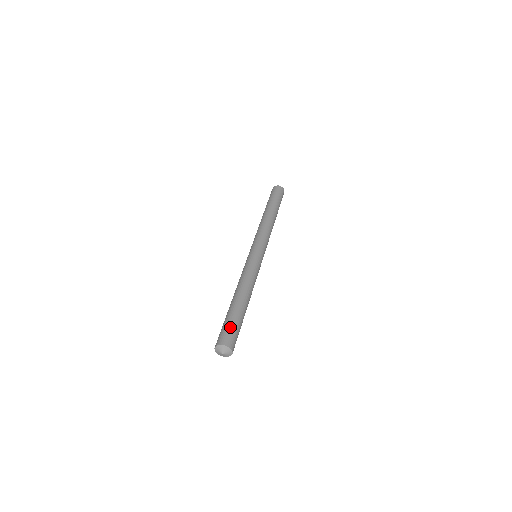
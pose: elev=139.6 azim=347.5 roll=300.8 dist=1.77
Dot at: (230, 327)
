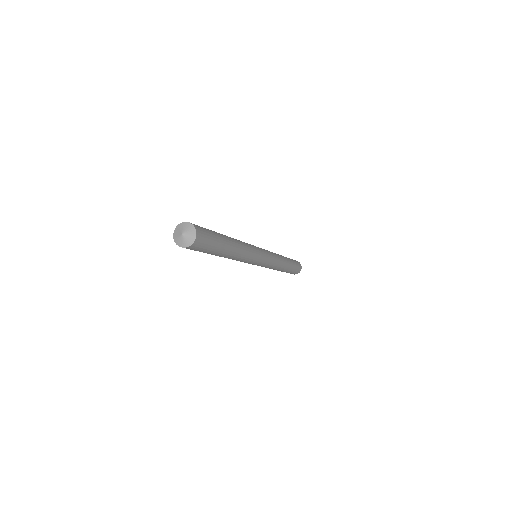
Dot at: occluded
